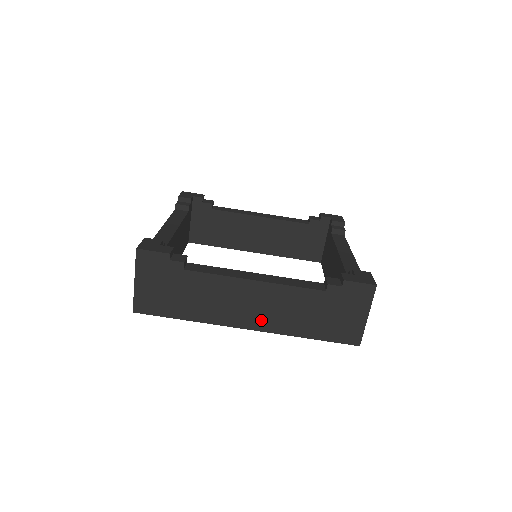
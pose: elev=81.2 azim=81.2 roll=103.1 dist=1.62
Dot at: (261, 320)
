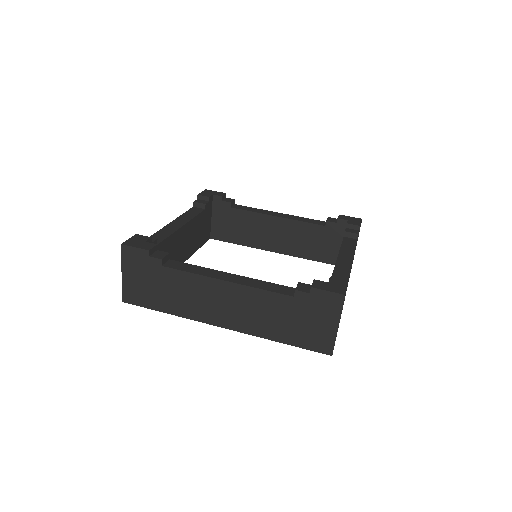
Dot at: (234, 320)
